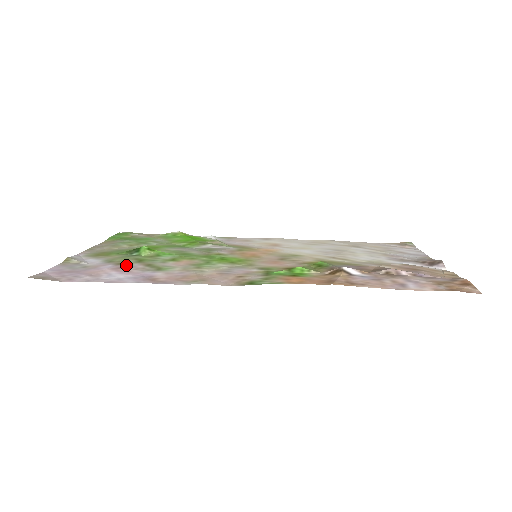
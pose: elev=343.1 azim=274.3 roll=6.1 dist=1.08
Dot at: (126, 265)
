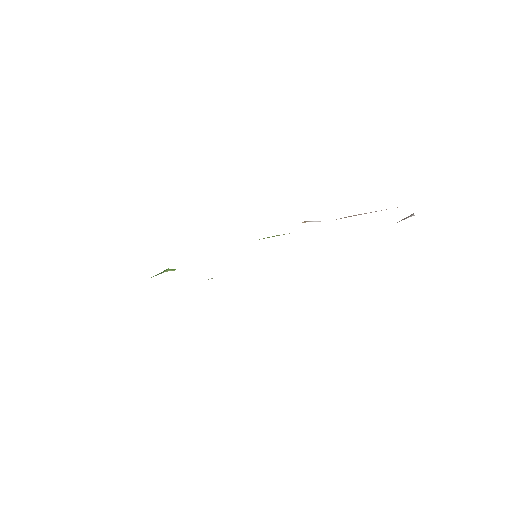
Dot at: occluded
